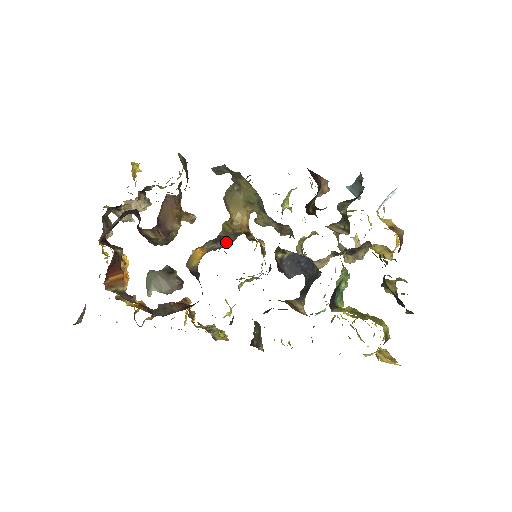
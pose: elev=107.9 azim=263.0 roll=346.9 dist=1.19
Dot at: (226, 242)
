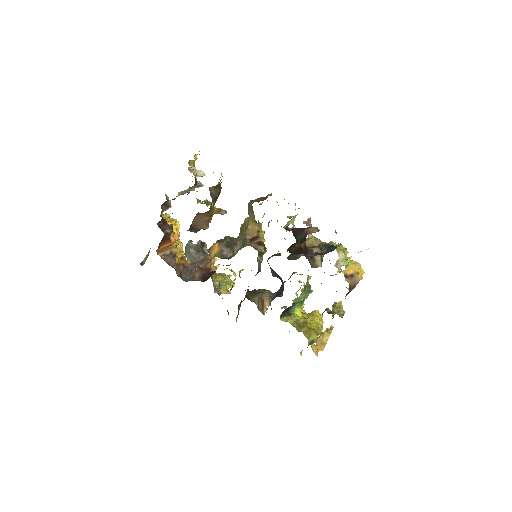
Dot at: (231, 251)
